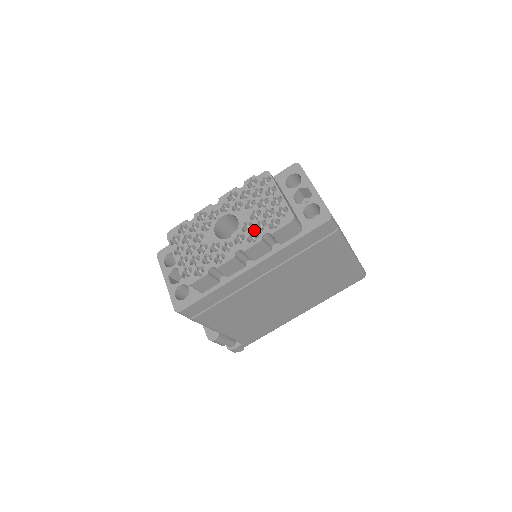
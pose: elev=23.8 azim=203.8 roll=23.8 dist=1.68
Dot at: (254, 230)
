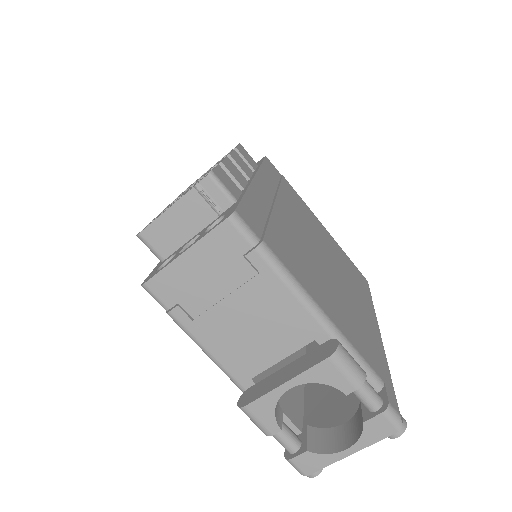
Dot at: occluded
